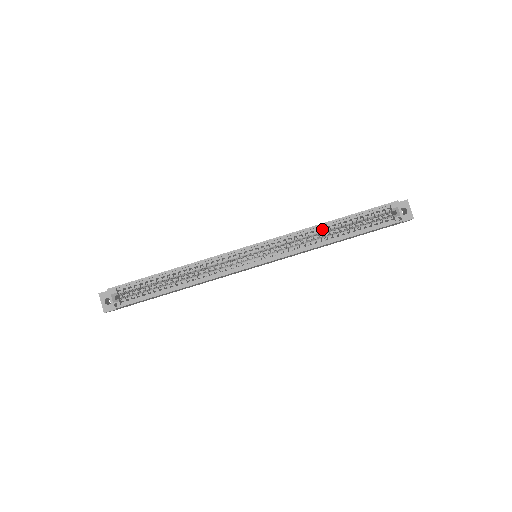
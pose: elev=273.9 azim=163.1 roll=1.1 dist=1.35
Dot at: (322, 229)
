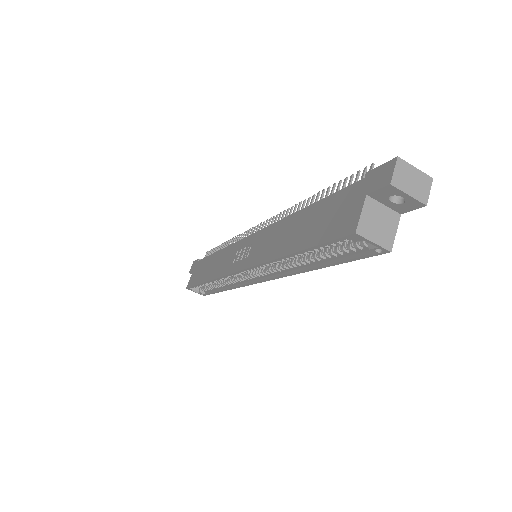
Dot at: occluded
